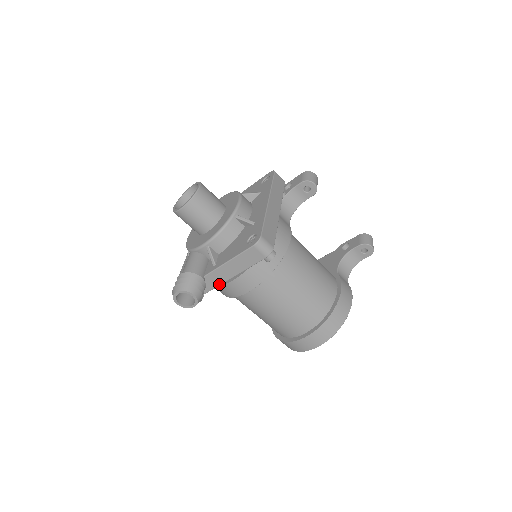
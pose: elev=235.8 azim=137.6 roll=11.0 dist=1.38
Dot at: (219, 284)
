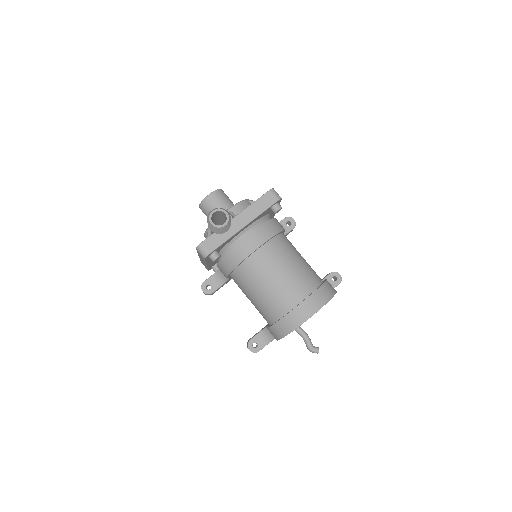
Dot at: (240, 229)
